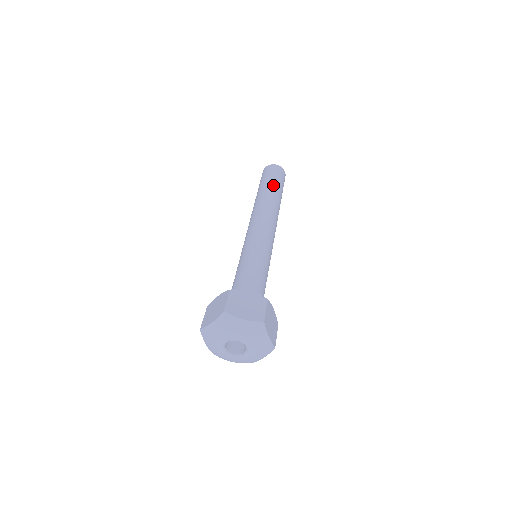
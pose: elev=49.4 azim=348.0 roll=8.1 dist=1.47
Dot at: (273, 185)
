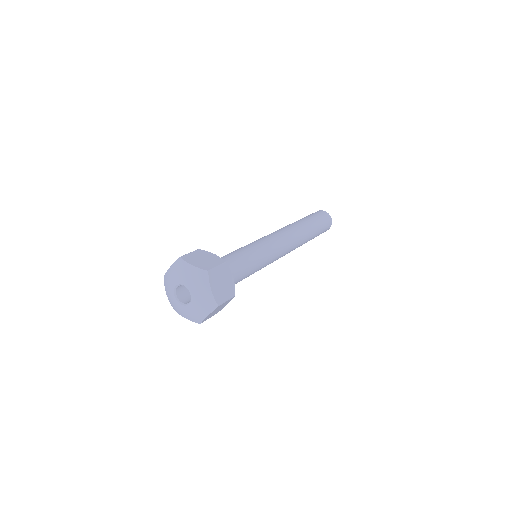
Dot at: (308, 219)
